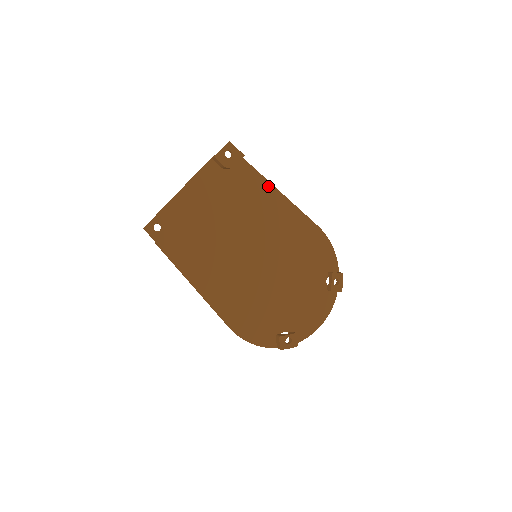
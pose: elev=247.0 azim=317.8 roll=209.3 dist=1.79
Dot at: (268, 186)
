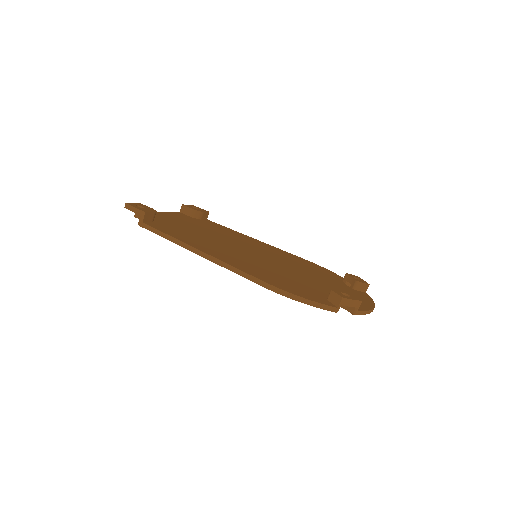
Dot at: (240, 234)
